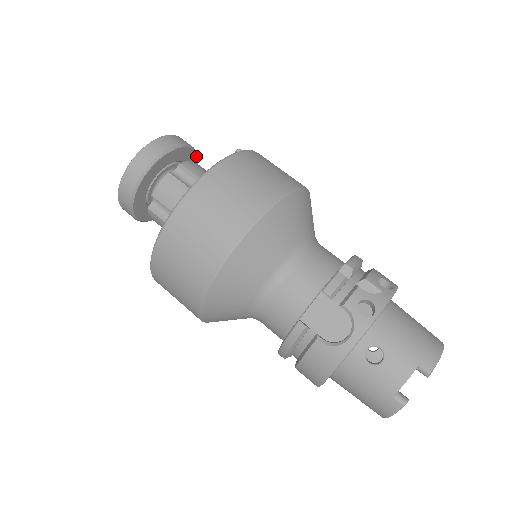
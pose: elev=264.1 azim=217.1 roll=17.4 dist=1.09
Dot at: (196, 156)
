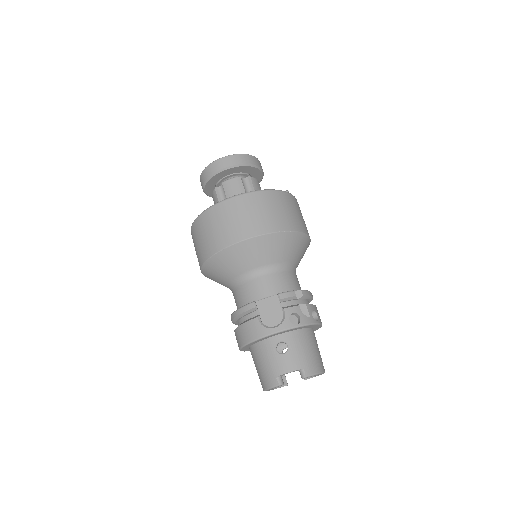
Dot at: (262, 178)
